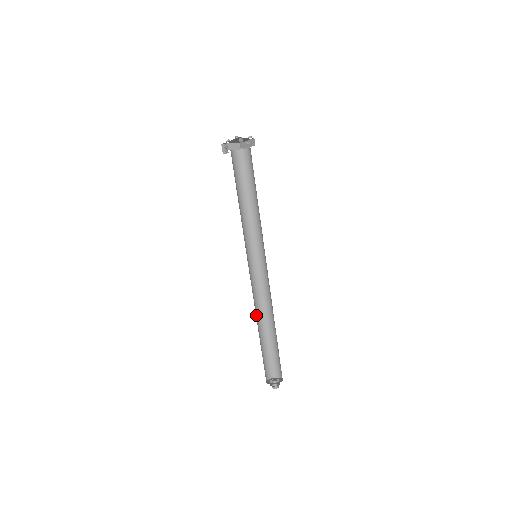
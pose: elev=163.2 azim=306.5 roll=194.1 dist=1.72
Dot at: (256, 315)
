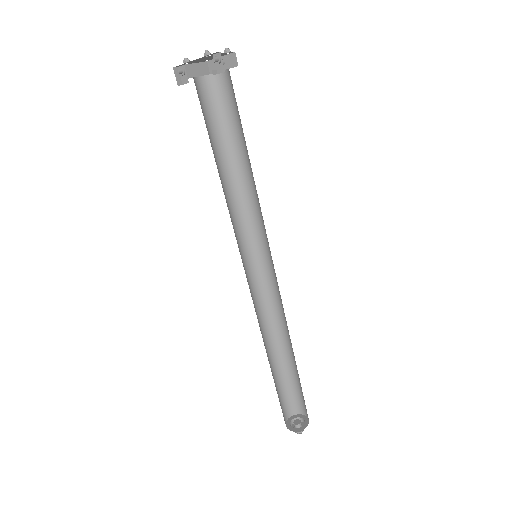
Dot at: occluded
